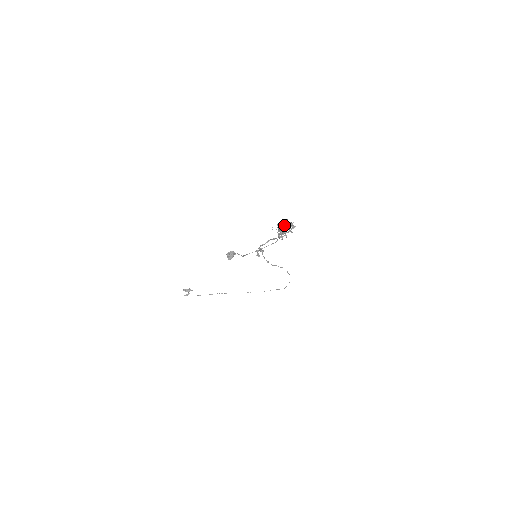
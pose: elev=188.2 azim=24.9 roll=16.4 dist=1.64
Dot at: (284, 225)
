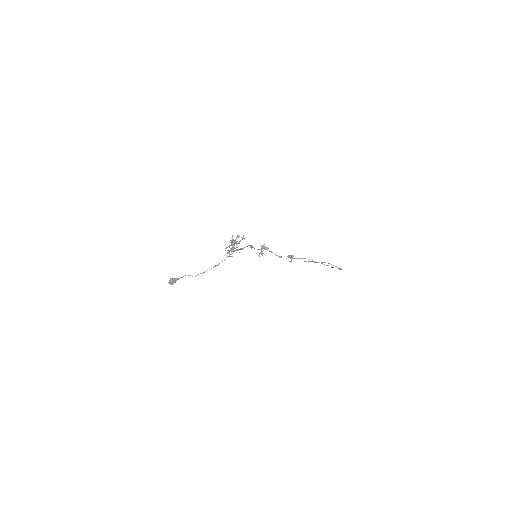
Dot at: occluded
